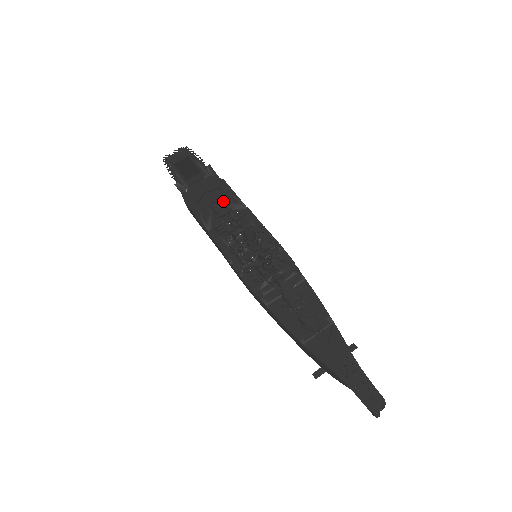
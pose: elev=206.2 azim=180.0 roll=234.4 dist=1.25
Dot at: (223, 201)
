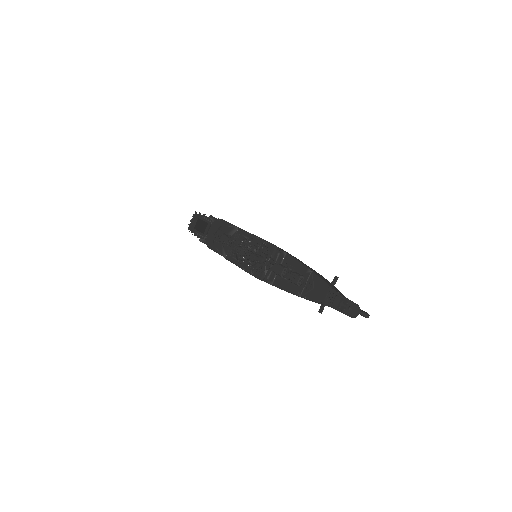
Dot at: (225, 233)
